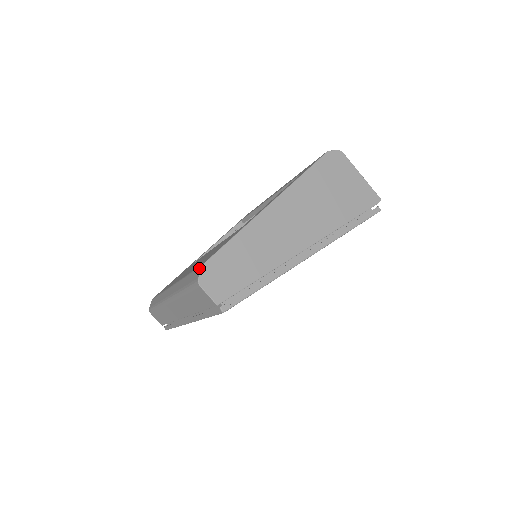
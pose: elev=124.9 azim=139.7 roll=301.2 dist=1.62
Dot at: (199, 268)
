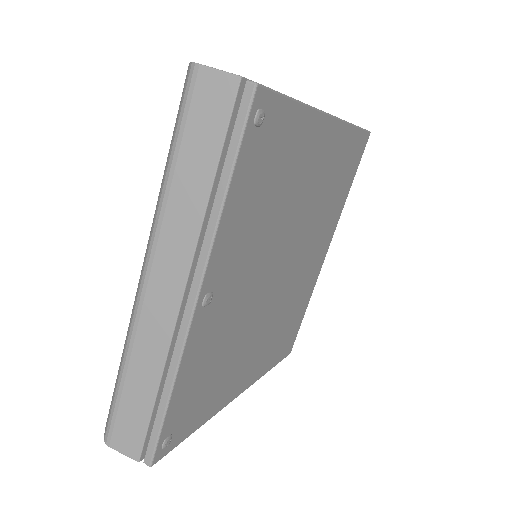
Dot at: occluded
